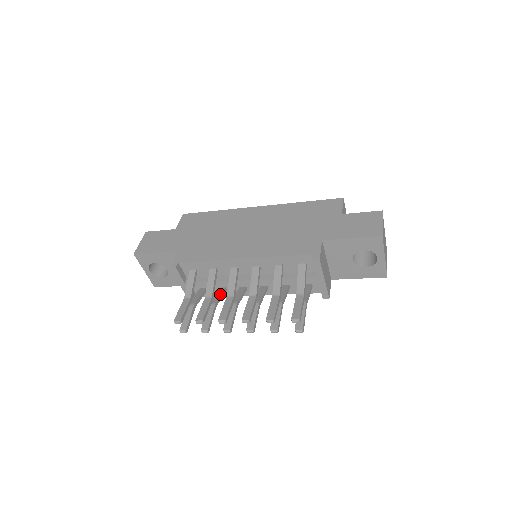
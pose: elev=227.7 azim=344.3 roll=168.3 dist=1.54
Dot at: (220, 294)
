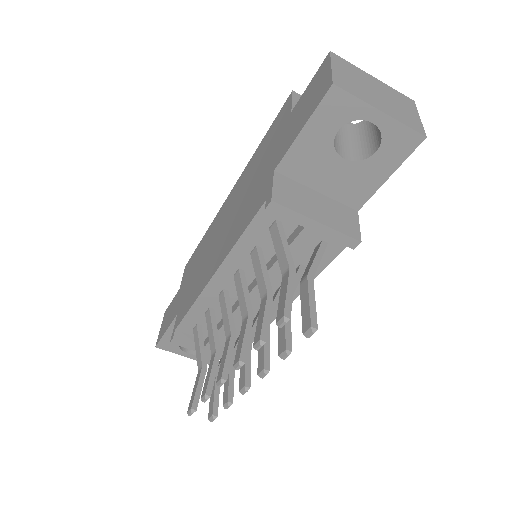
Dot at: occluded
